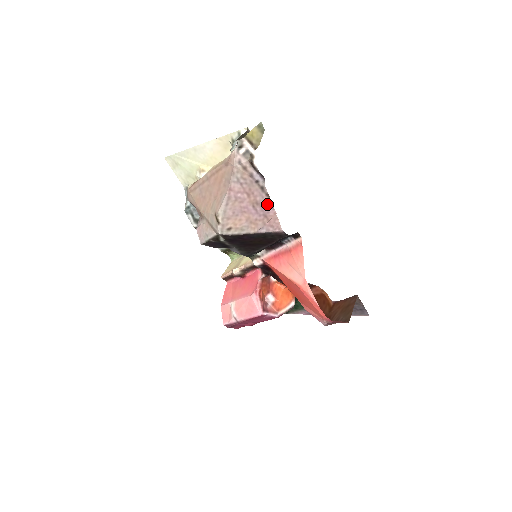
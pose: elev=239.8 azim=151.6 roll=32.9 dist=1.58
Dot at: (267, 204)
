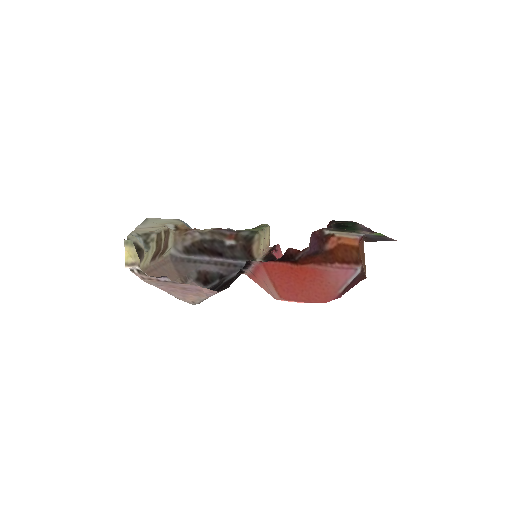
Dot at: (189, 286)
